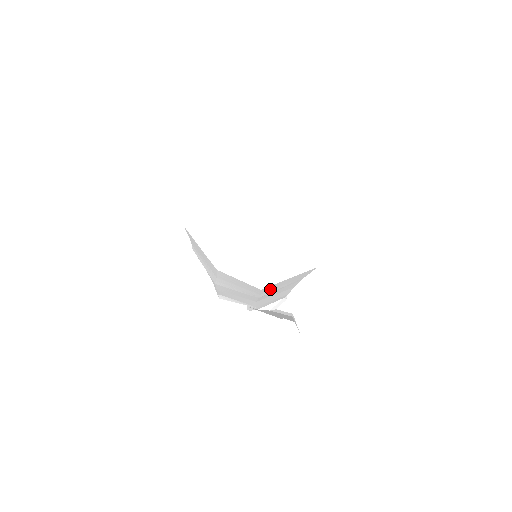
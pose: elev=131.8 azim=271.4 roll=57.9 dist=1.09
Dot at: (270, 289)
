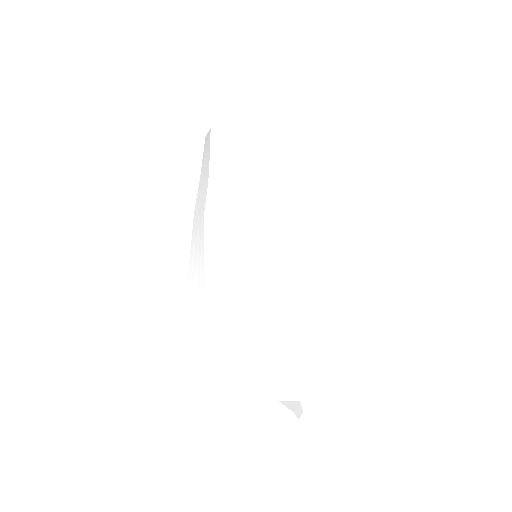
Dot at: (288, 163)
